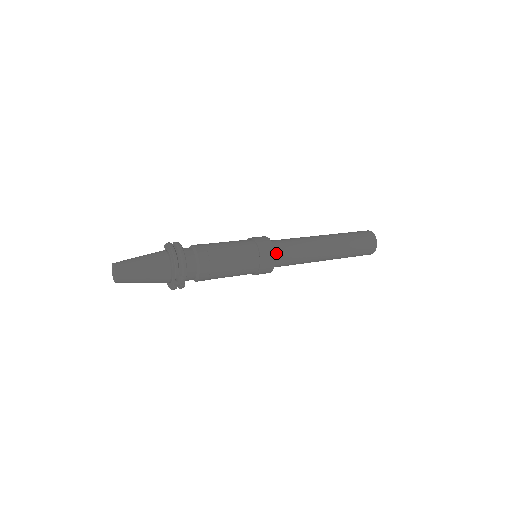
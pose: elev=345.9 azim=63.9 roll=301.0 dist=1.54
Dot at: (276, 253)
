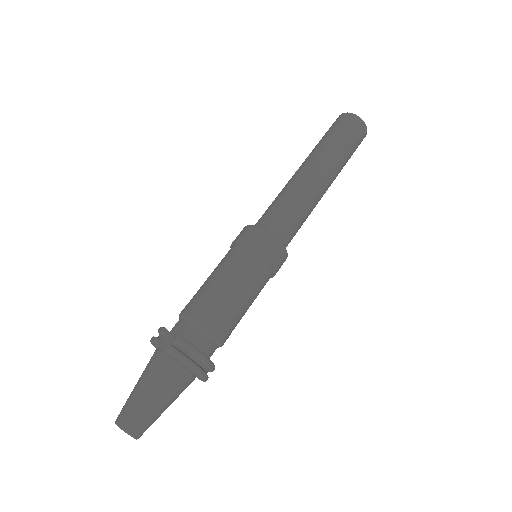
Dot at: occluded
